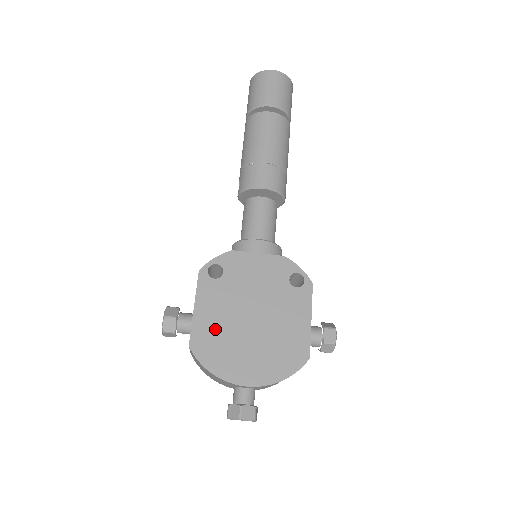
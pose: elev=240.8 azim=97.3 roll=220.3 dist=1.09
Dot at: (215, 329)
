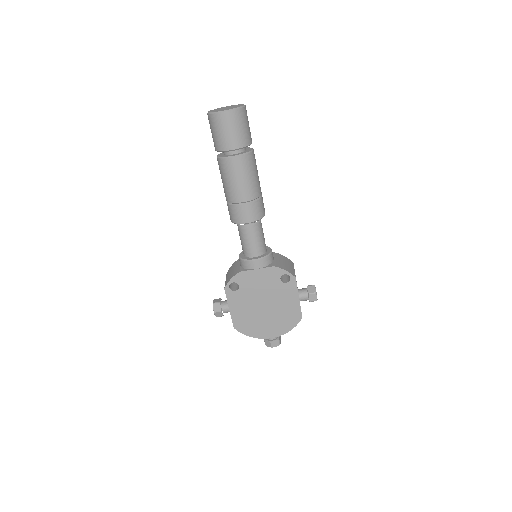
Dot at: (245, 317)
